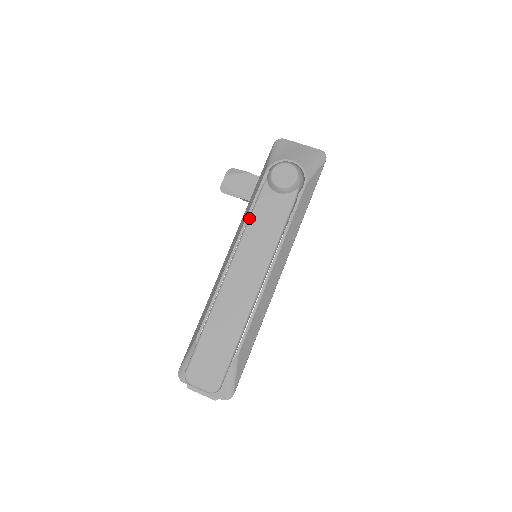
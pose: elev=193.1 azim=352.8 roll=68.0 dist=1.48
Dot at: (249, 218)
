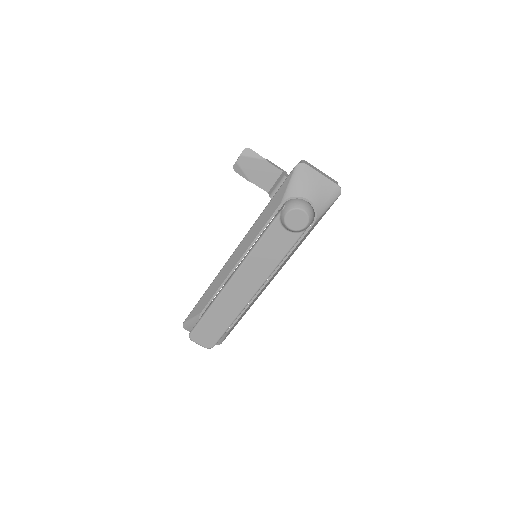
Dot at: (257, 243)
